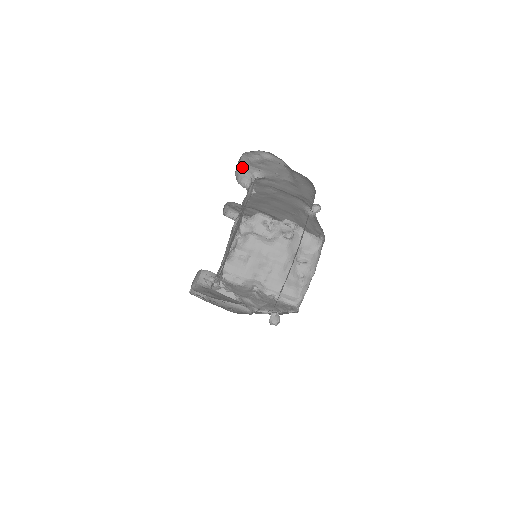
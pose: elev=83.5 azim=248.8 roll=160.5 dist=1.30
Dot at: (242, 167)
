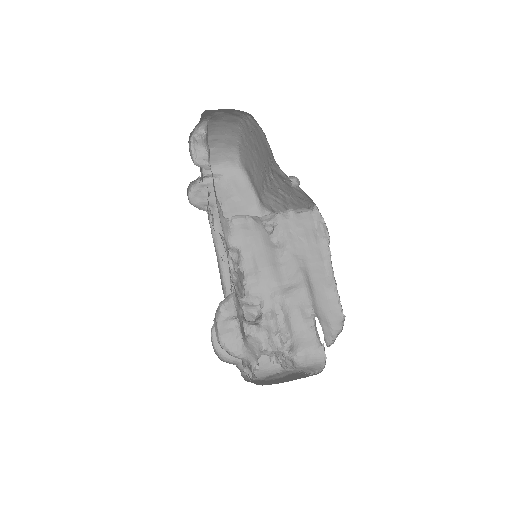
Dot at: occluded
